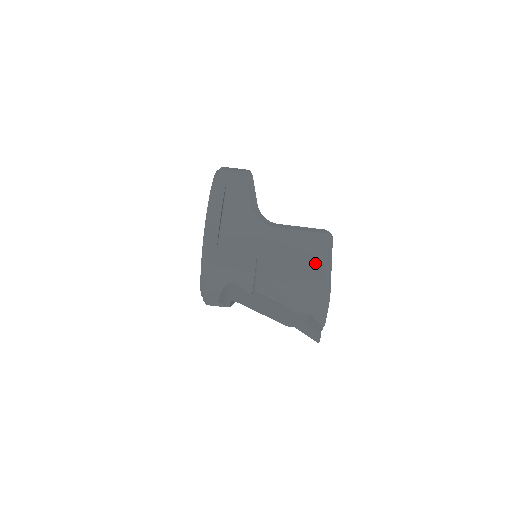
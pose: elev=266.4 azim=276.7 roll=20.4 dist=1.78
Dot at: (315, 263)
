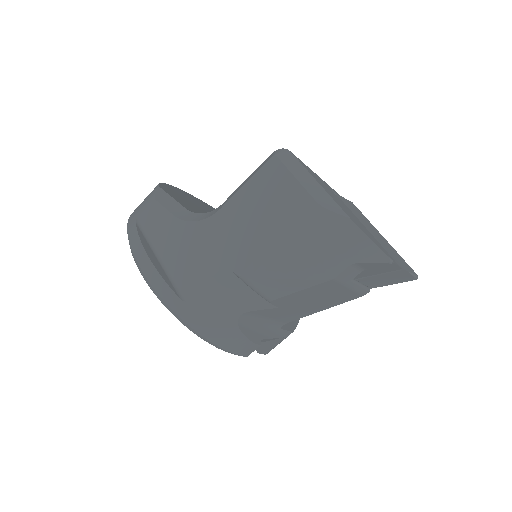
Dot at: (292, 202)
